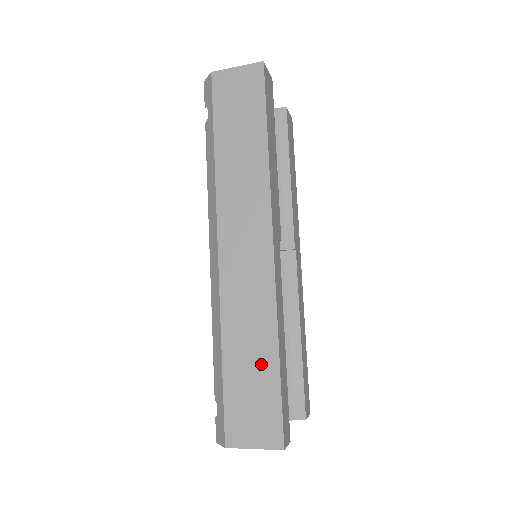
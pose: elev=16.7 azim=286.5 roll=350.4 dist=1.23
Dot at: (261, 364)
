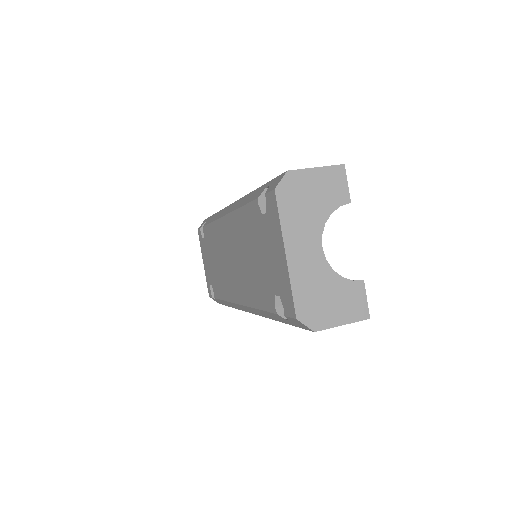
Dot at: occluded
